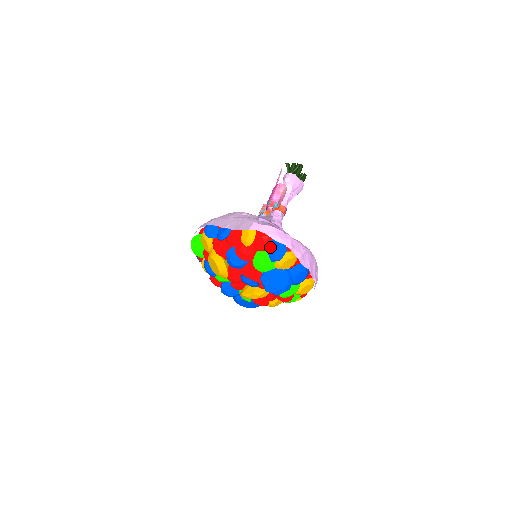
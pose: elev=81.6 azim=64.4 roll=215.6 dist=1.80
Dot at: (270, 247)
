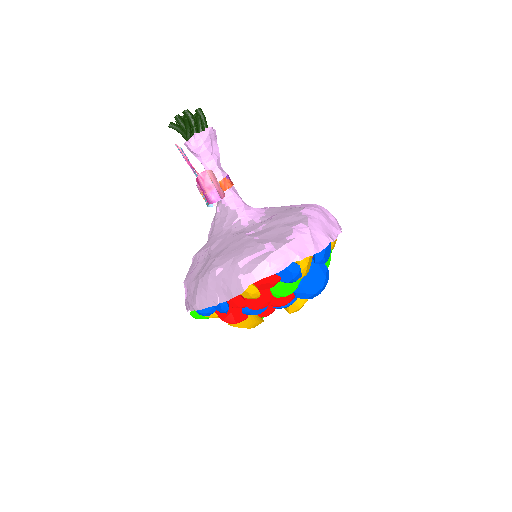
Dot at: (279, 278)
